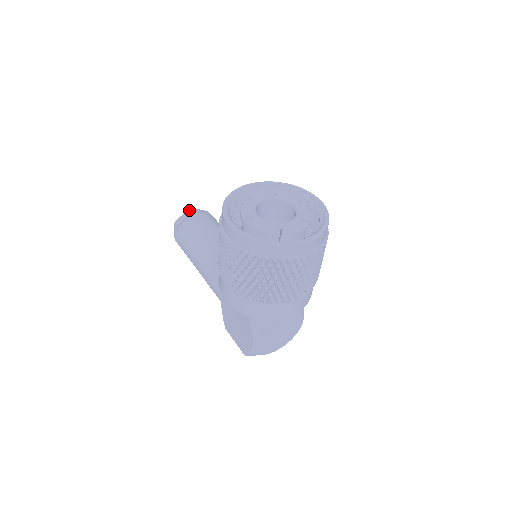
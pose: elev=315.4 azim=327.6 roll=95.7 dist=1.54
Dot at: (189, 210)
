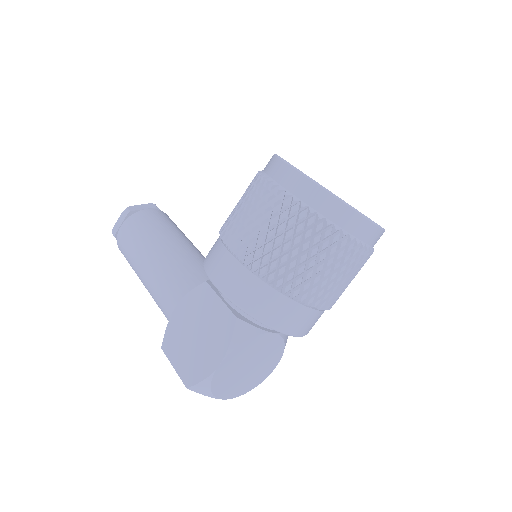
Dot at: (150, 203)
